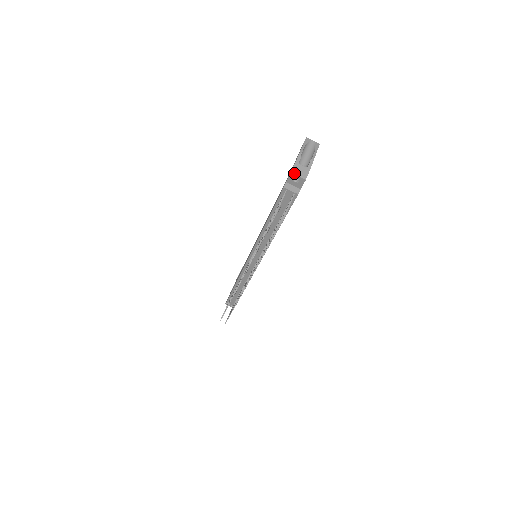
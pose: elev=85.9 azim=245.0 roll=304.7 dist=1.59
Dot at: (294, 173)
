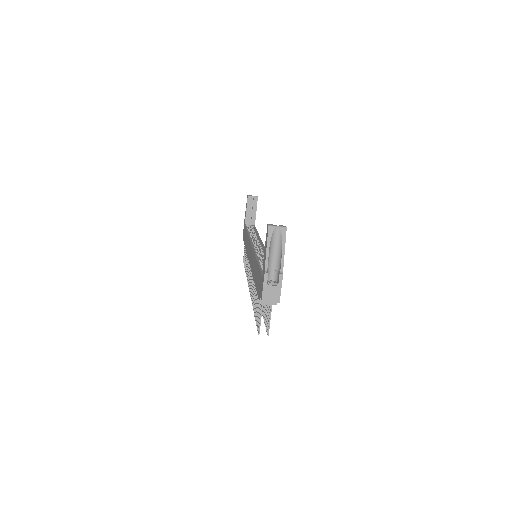
Dot at: (265, 300)
